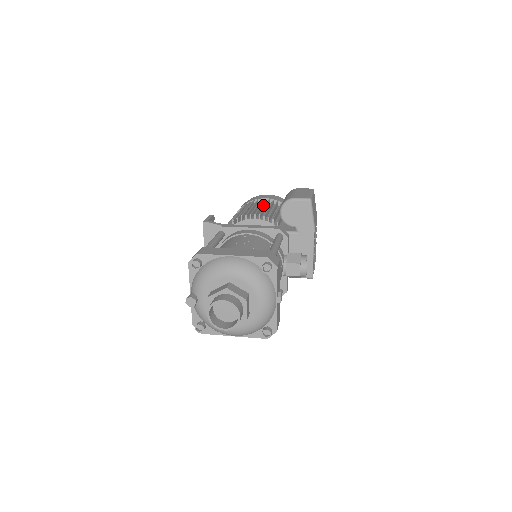
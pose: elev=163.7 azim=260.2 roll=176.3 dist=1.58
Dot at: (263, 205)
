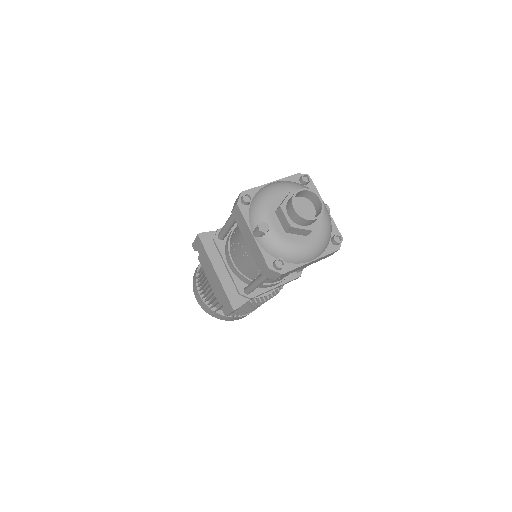
Dot at: occluded
